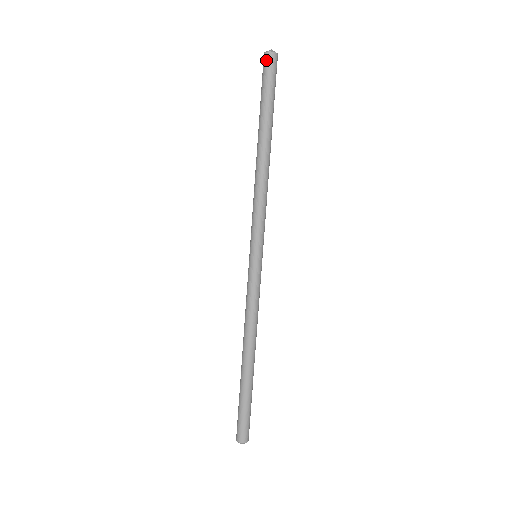
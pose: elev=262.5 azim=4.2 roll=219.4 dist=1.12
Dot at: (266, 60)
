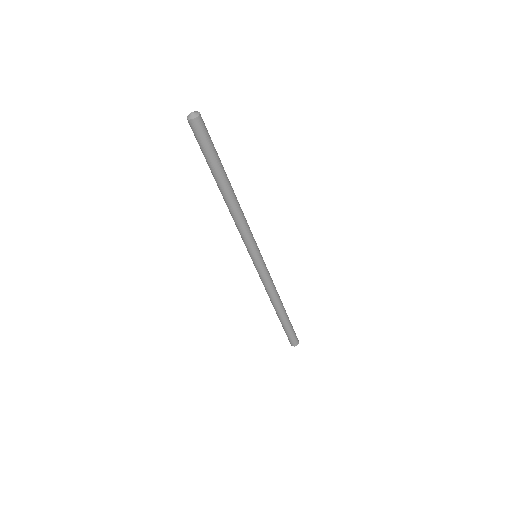
Dot at: (191, 127)
